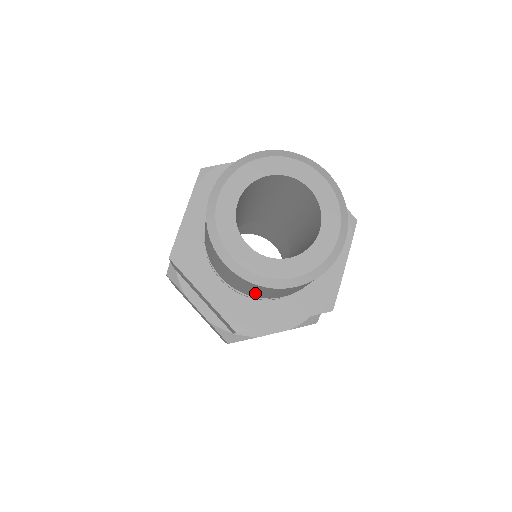
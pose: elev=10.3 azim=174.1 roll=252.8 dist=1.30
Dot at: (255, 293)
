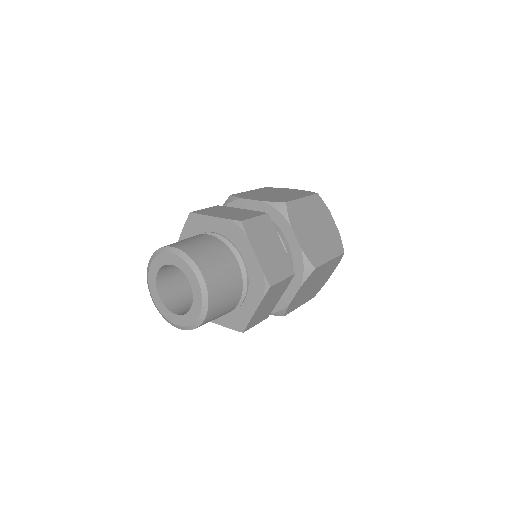
Dot at: occluded
